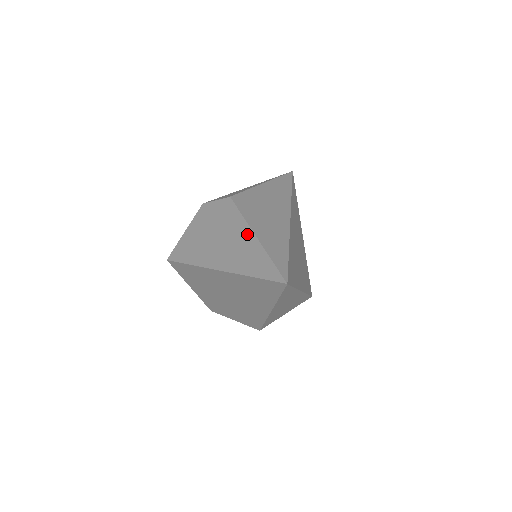
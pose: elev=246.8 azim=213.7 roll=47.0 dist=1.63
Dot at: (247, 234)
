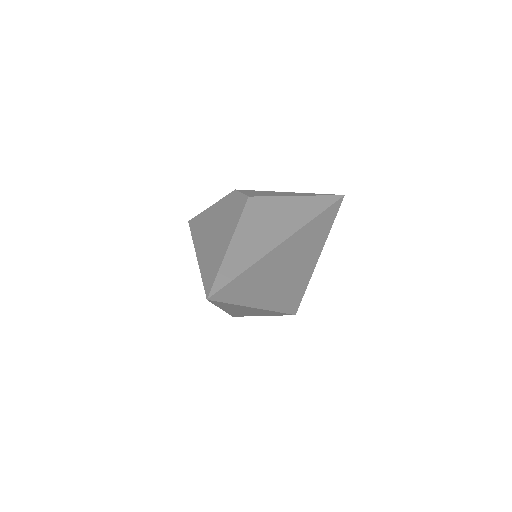
Dot at: (228, 238)
